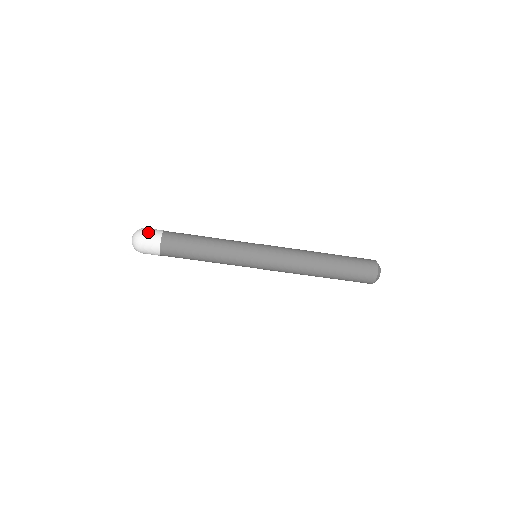
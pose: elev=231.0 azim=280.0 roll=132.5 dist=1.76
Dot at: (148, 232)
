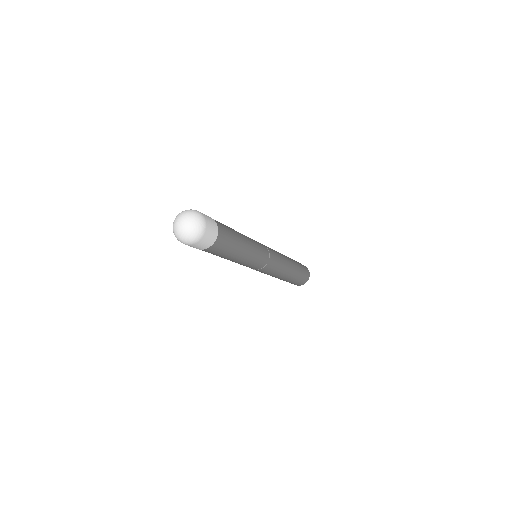
Dot at: (207, 218)
